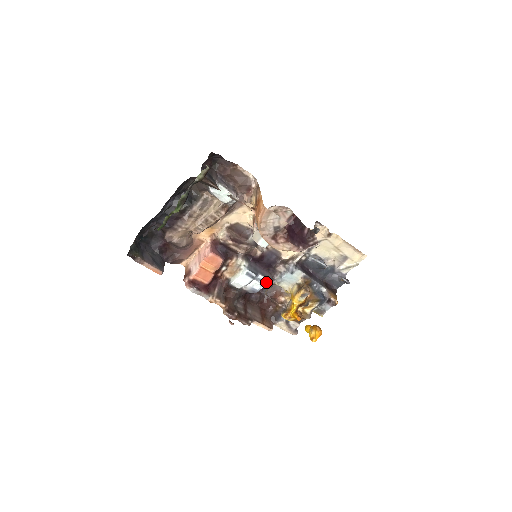
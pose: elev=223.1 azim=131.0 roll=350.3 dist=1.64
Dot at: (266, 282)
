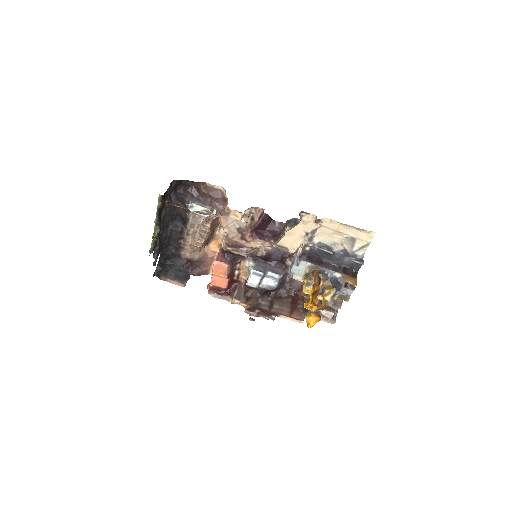
Dot at: (278, 278)
